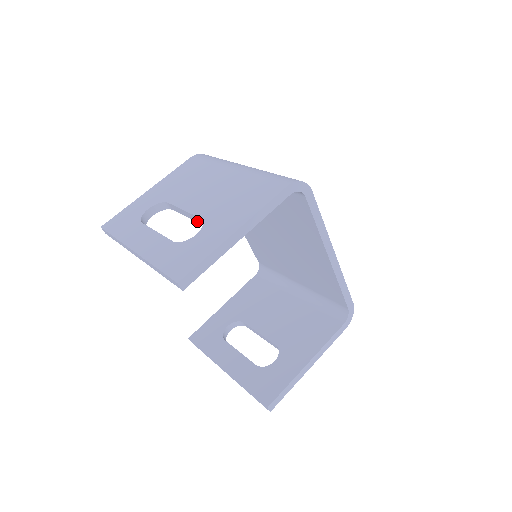
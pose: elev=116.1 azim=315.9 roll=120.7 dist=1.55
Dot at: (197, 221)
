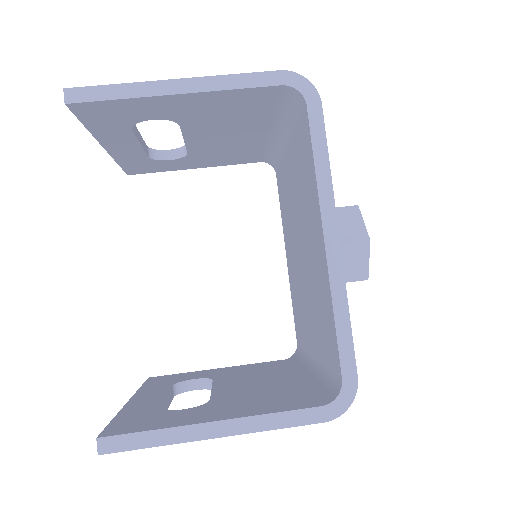
Dot at: (181, 130)
